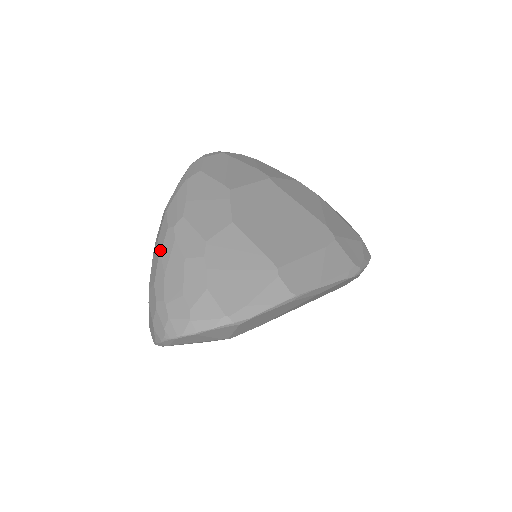
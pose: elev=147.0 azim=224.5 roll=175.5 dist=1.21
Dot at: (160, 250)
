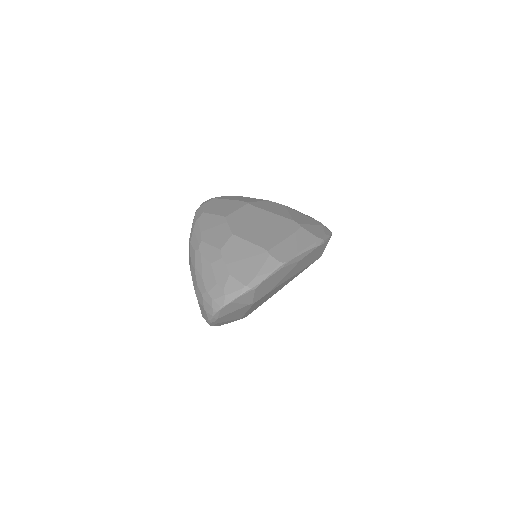
Dot at: (194, 265)
